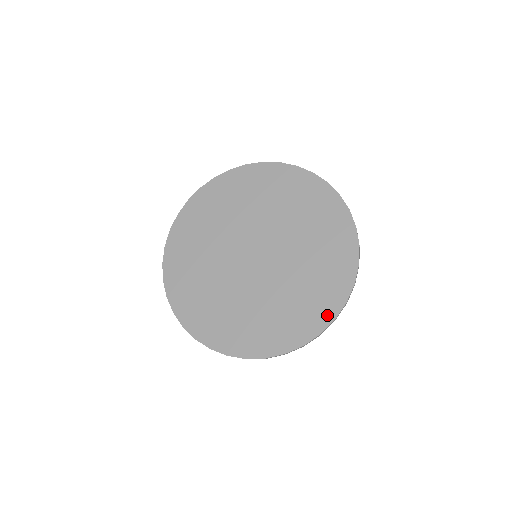
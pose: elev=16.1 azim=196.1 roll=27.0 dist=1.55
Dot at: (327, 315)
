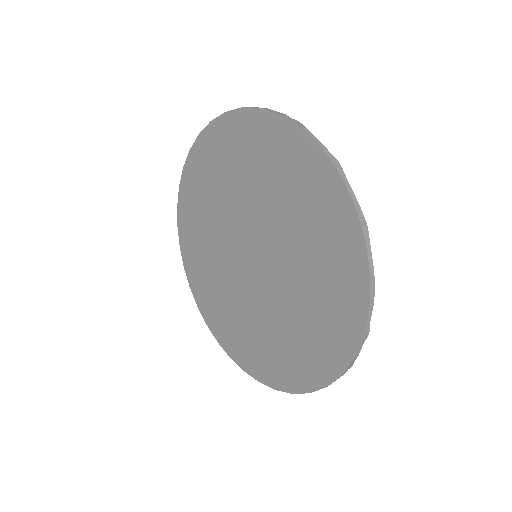
Dot at: (332, 366)
